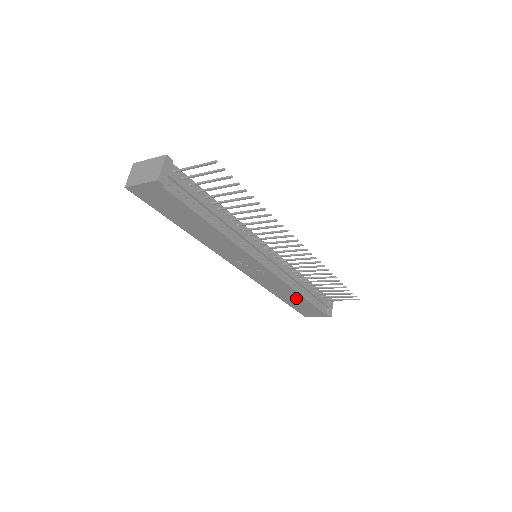
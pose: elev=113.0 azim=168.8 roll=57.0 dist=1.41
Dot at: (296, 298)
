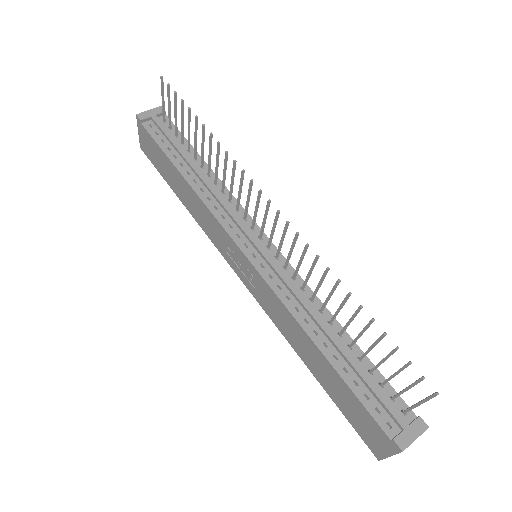
Dot at: (321, 363)
